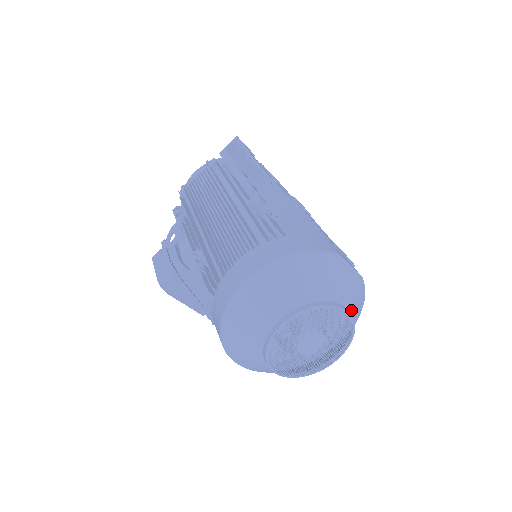
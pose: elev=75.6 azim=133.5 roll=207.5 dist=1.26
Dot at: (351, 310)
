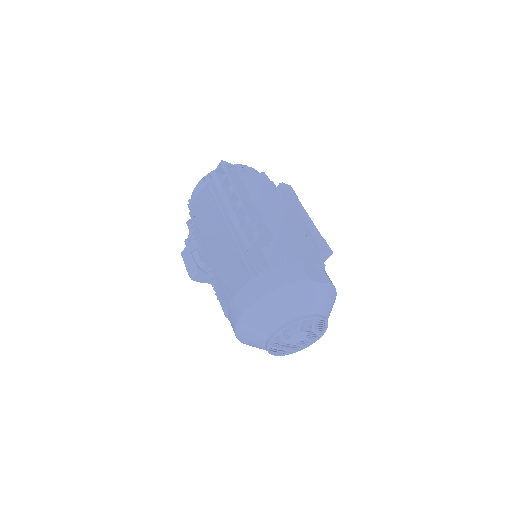
Dot at: (322, 312)
